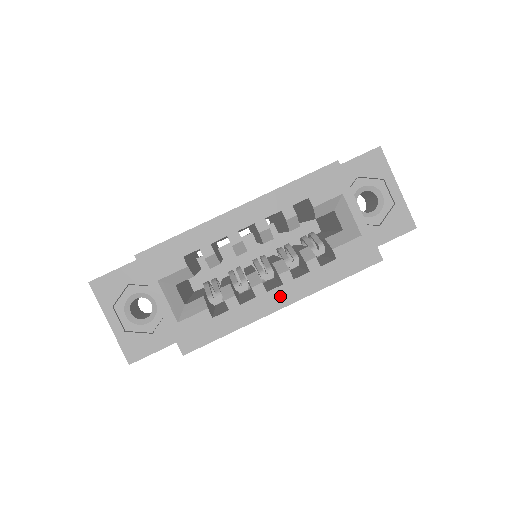
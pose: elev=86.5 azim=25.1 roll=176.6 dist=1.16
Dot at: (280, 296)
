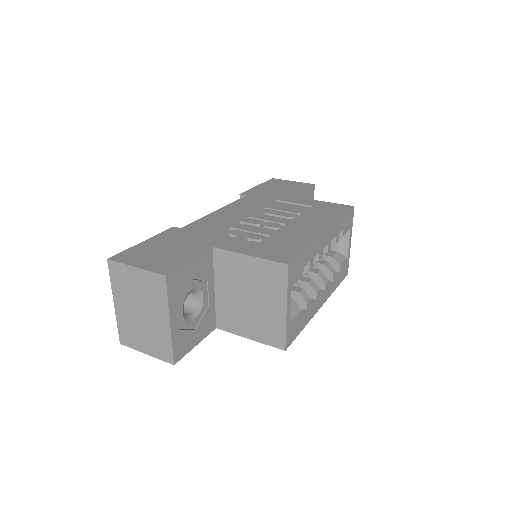
Dot at: (322, 299)
